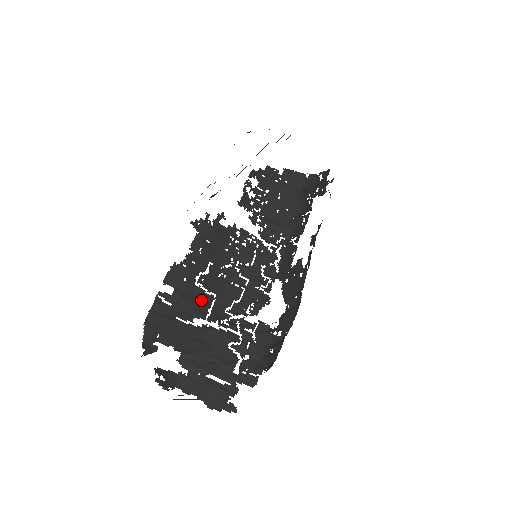
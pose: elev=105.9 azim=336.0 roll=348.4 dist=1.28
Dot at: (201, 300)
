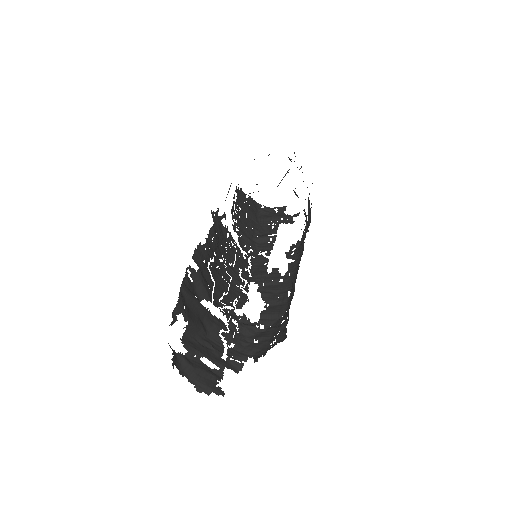
Dot at: (208, 284)
